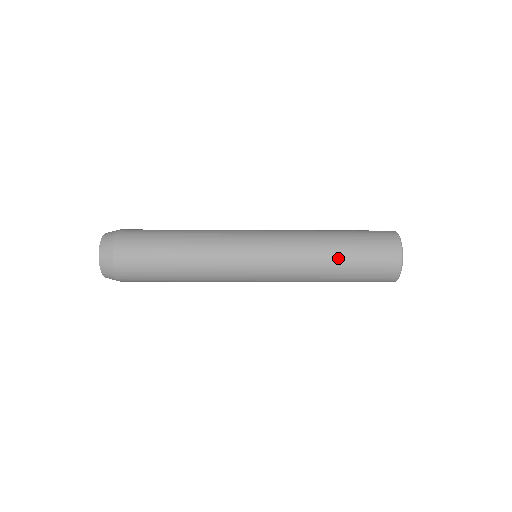
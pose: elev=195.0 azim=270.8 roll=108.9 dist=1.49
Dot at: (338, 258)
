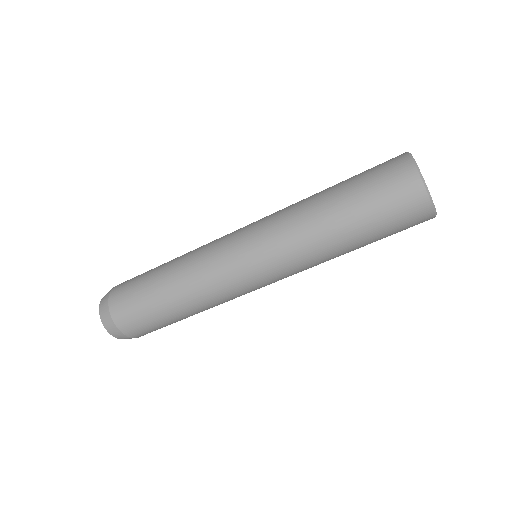
Dot at: (331, 197)
